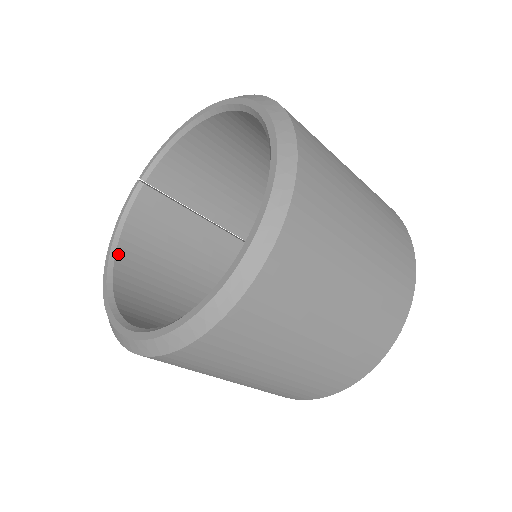
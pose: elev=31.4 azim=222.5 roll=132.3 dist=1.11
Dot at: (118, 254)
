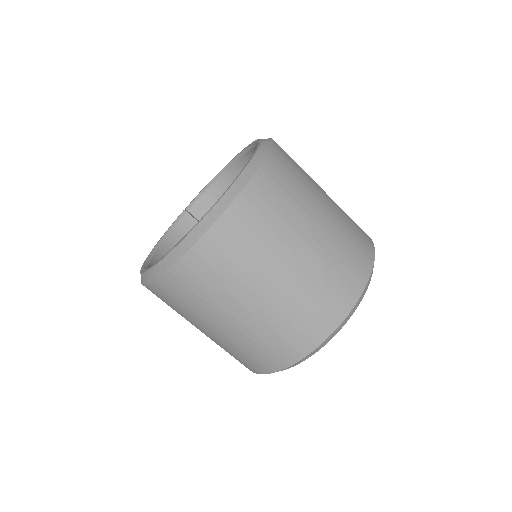
Dot at: (159, 250)
